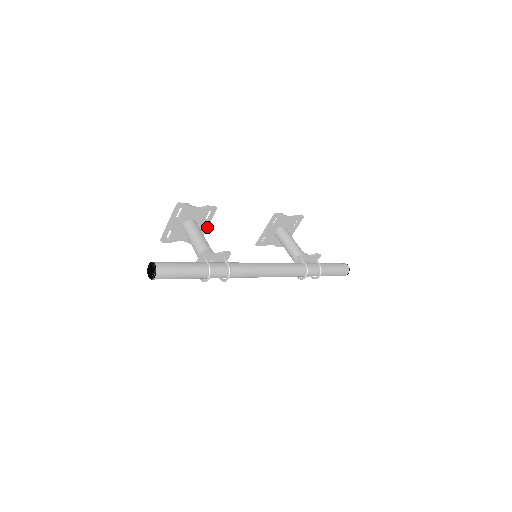
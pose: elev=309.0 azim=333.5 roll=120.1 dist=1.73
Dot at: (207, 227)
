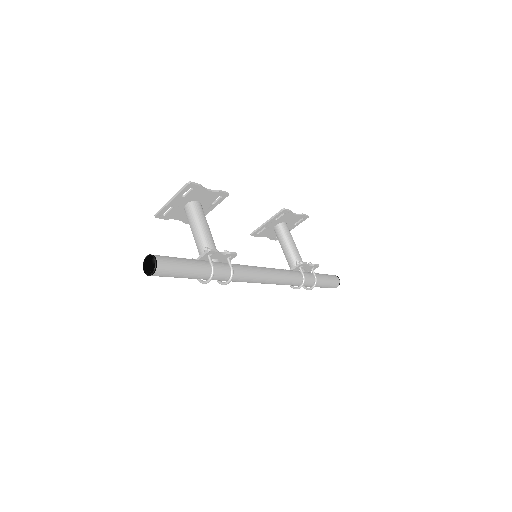
Dot at: occluded
